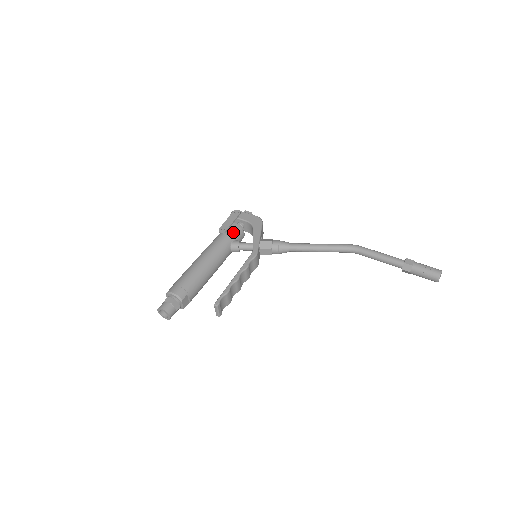
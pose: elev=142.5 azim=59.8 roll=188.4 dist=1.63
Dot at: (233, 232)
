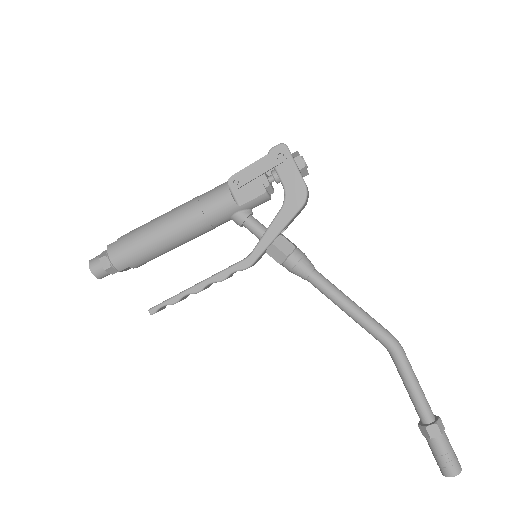
Dot at: (248, 196)
